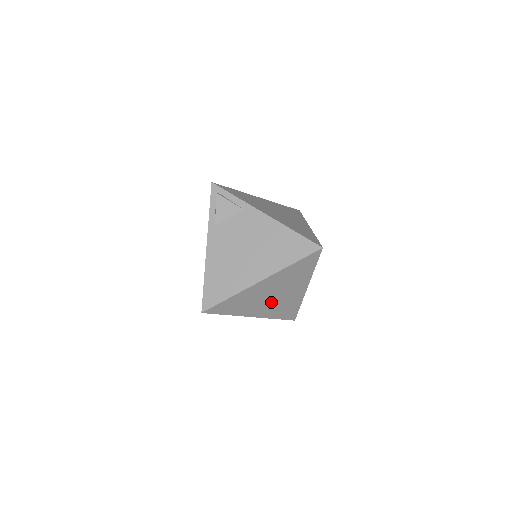
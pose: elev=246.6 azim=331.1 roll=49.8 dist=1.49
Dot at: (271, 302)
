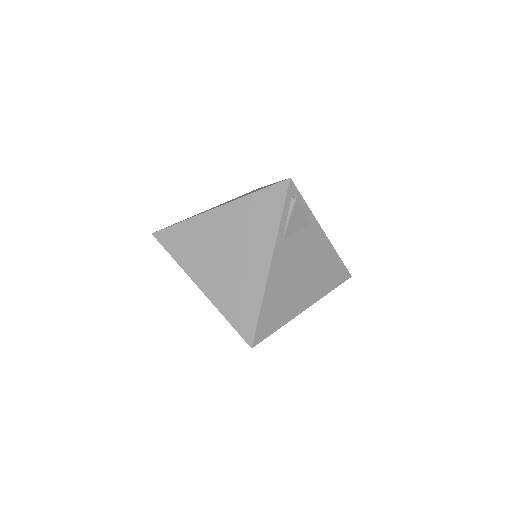
Dot at: occluded
